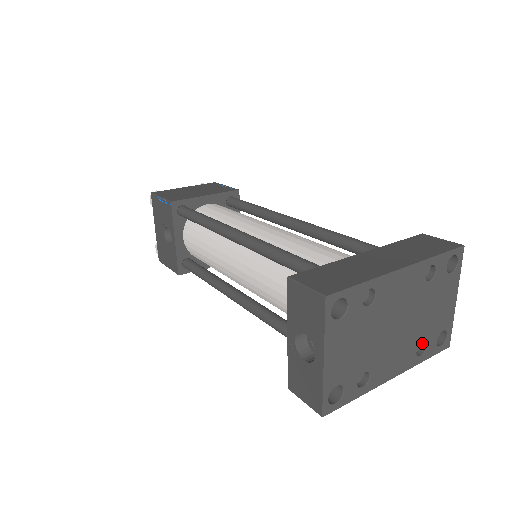
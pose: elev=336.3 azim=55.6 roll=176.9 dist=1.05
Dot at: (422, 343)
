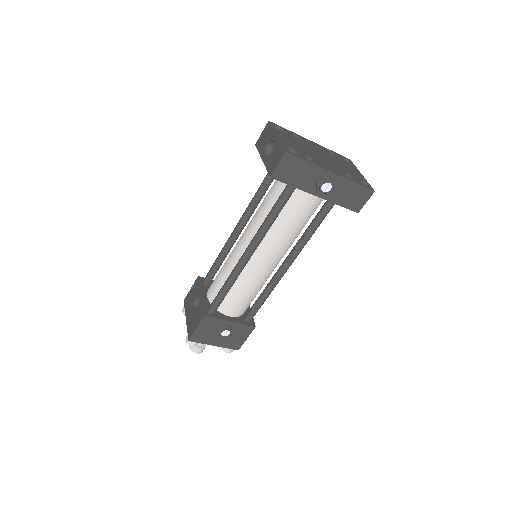
Dot at: occluded
